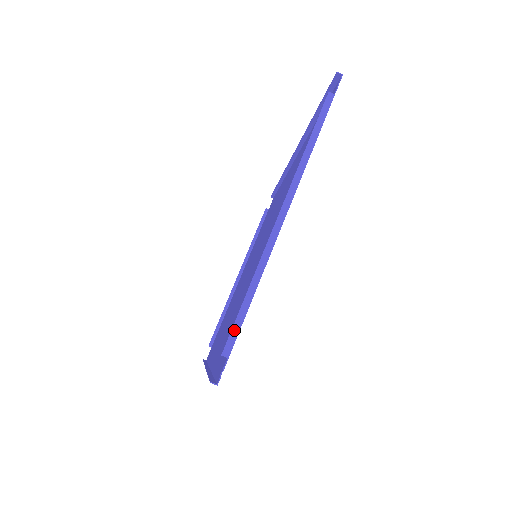
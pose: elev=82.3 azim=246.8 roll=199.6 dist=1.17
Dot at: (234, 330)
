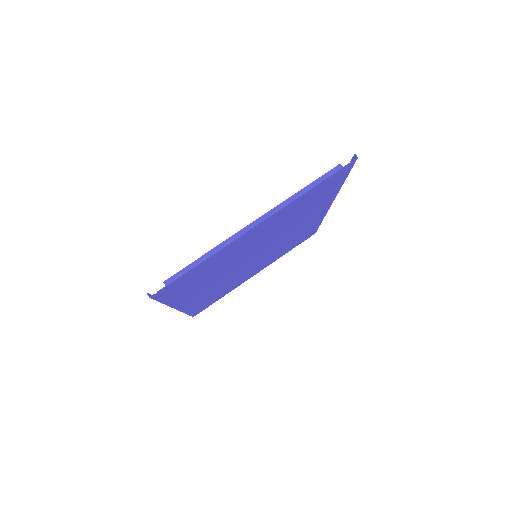
Dot at: (180, 272)
